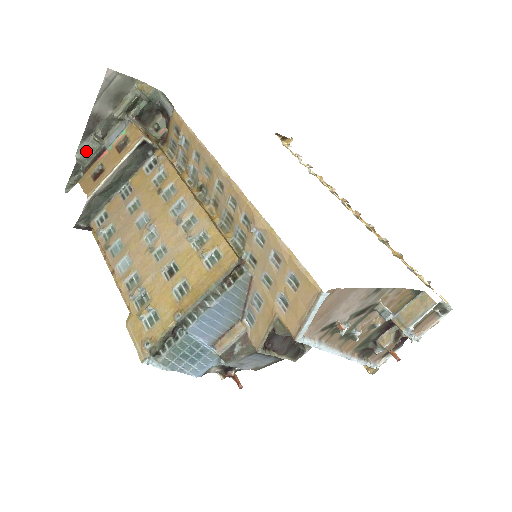
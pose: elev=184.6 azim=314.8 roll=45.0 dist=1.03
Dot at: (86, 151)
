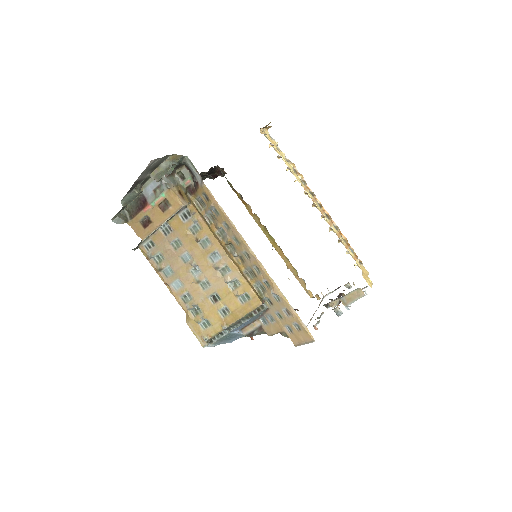
Dot at: (128, 198)
